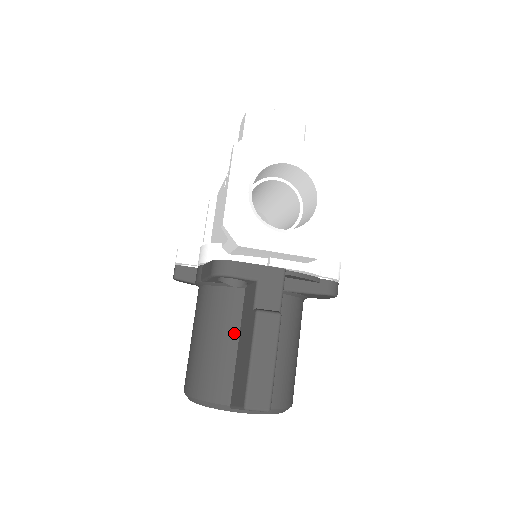
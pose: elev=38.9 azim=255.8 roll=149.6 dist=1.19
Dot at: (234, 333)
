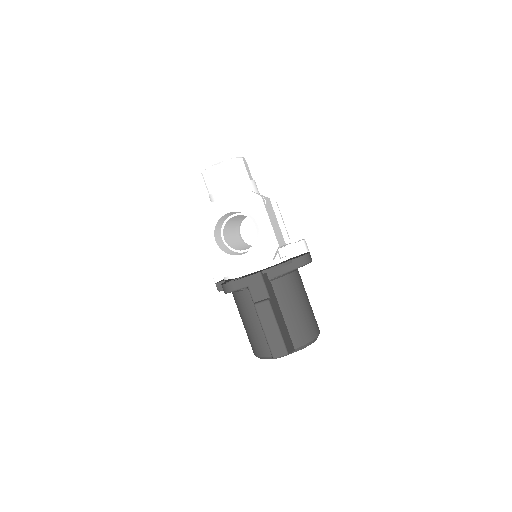
Dot at: (256, 316)
